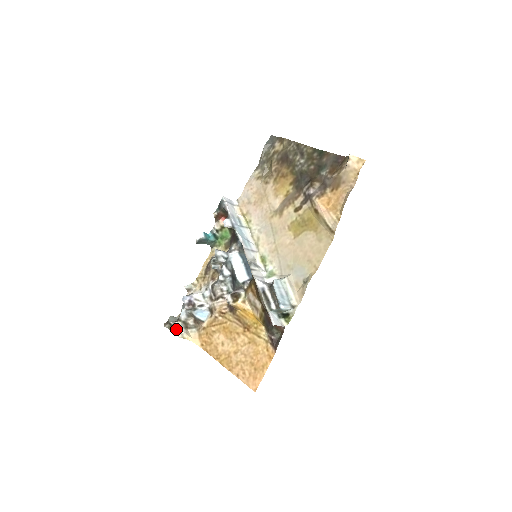
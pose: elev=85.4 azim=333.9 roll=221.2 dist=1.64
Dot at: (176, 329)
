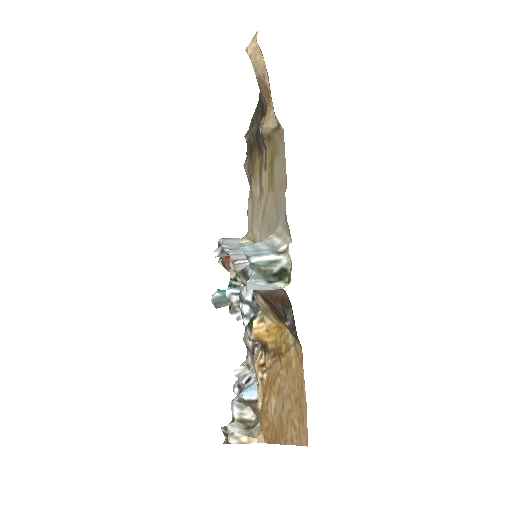
Dot at: occluded
